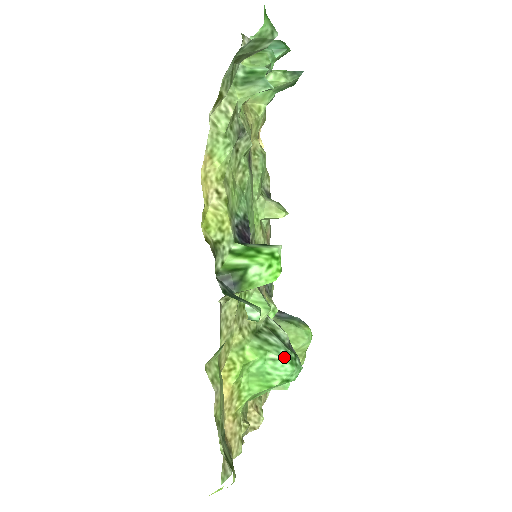
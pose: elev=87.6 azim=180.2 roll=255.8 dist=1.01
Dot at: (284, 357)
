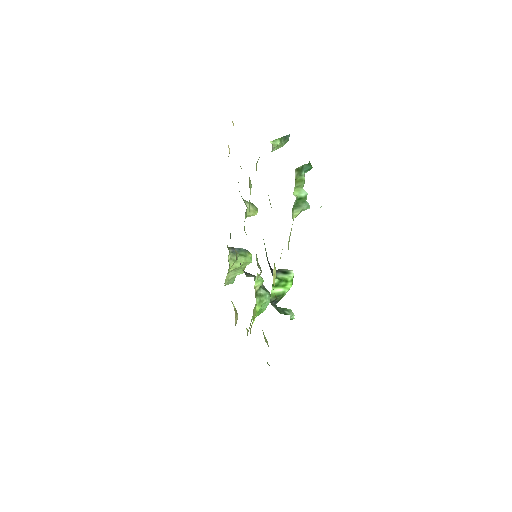
Dot at: (268, 299)
